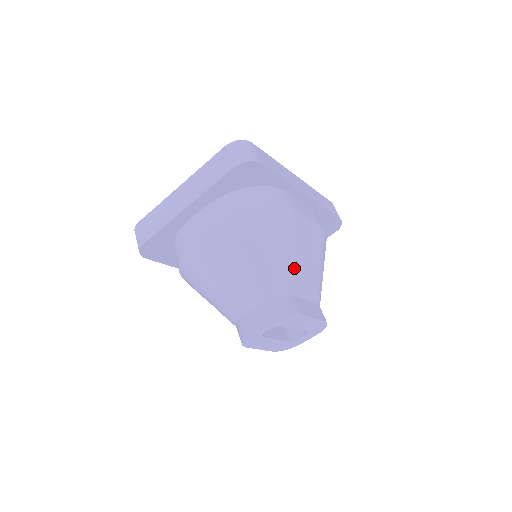
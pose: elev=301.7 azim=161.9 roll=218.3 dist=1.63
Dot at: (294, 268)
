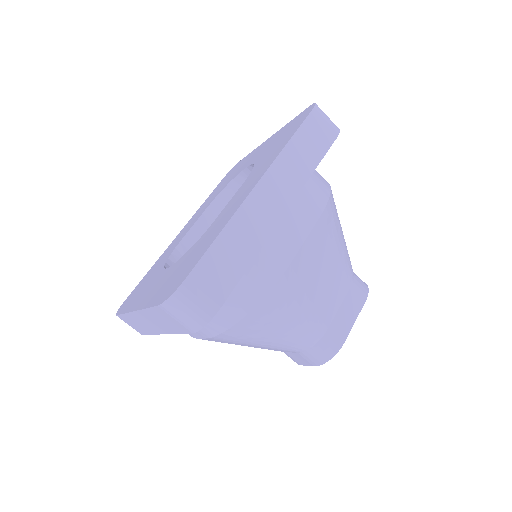
Dot at: (316, 312)
